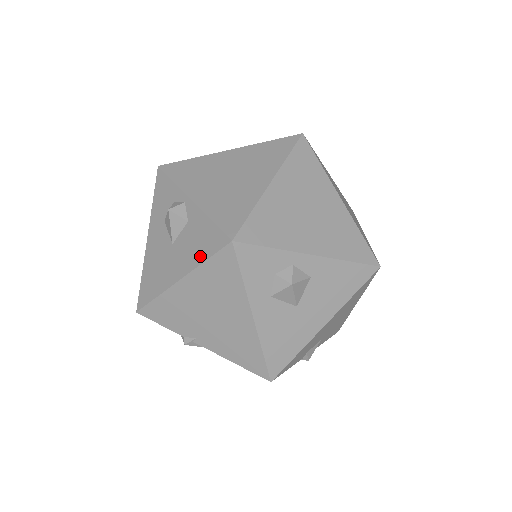
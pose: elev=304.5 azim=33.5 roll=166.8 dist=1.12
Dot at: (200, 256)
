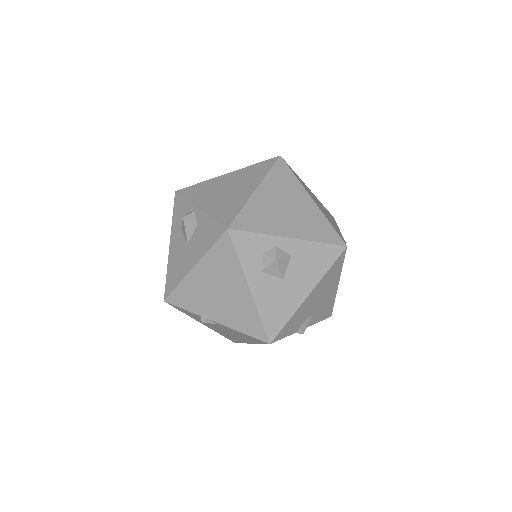
Dot at: (207, 246)
